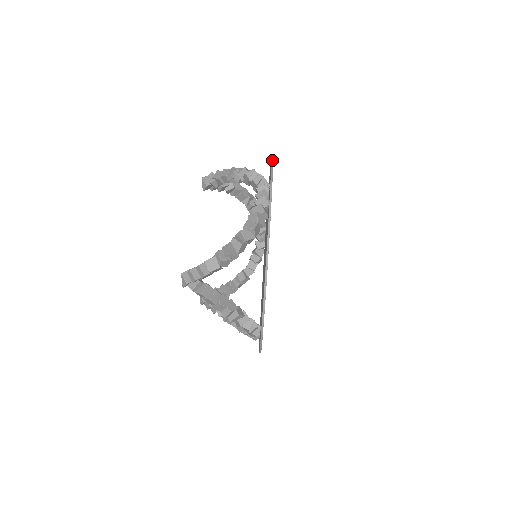
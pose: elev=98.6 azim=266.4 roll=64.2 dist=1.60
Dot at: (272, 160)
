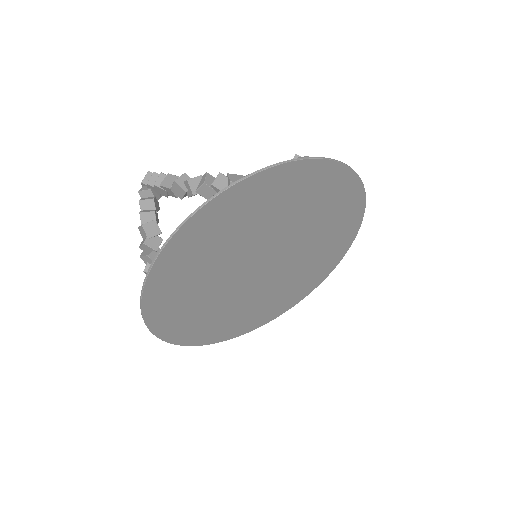
Dot at: occluded
